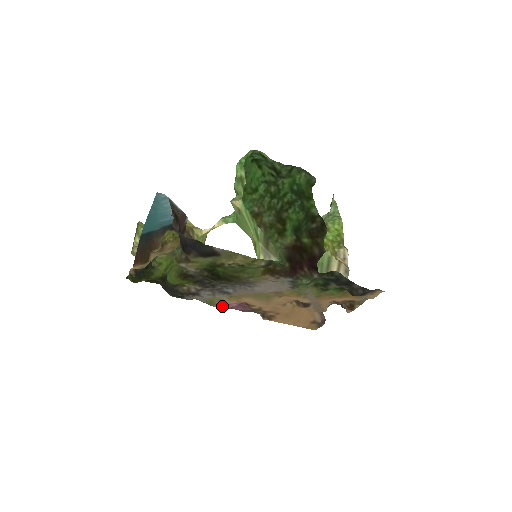
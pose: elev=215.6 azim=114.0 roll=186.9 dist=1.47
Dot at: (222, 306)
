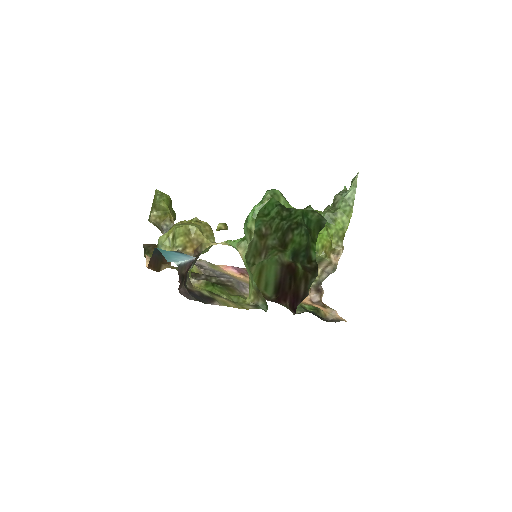
Dot at: (223, 265)
